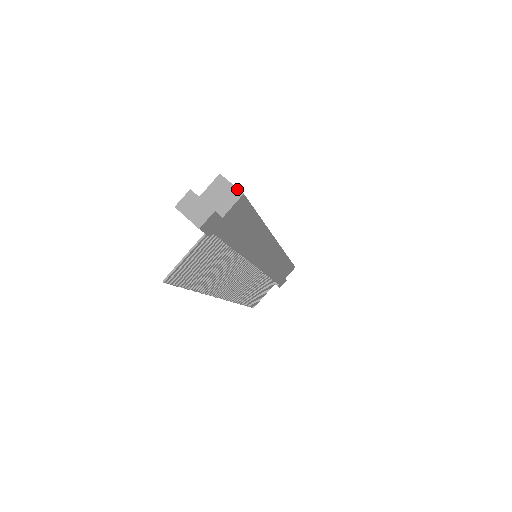
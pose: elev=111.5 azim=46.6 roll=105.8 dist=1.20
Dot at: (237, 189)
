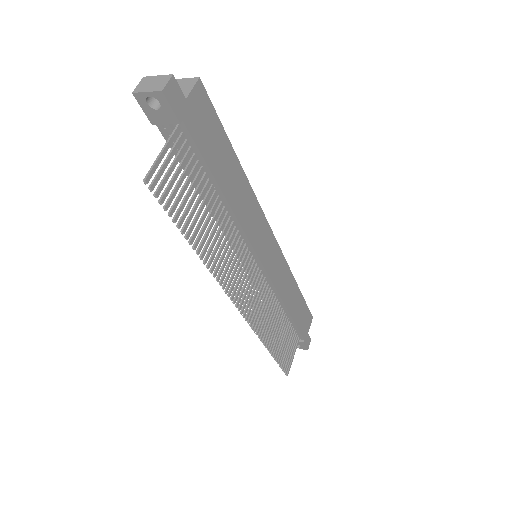
Dot at: (192, 78)
